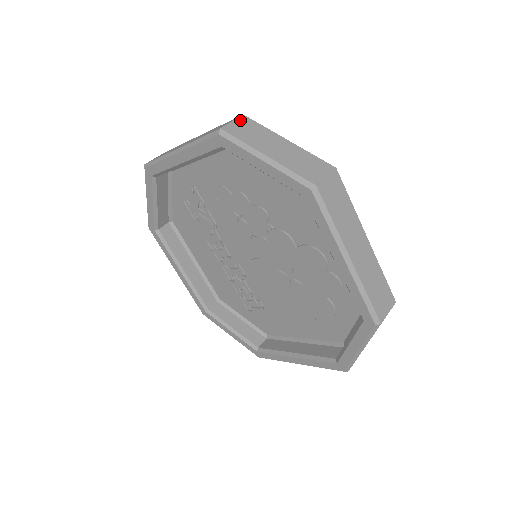
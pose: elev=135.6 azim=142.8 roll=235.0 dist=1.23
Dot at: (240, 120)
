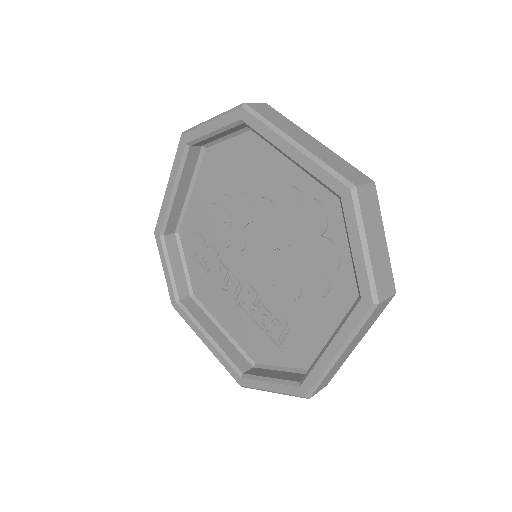
Dot at: occluded
